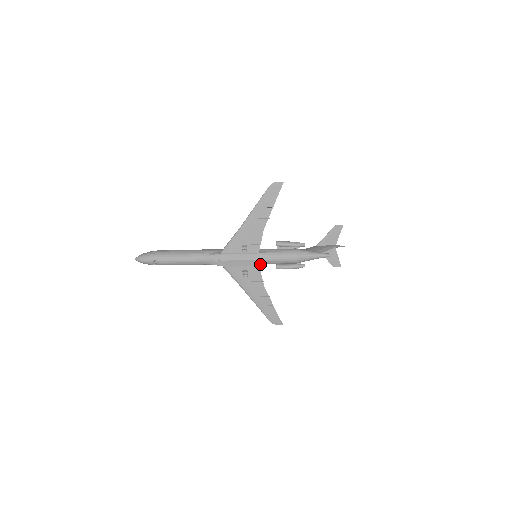
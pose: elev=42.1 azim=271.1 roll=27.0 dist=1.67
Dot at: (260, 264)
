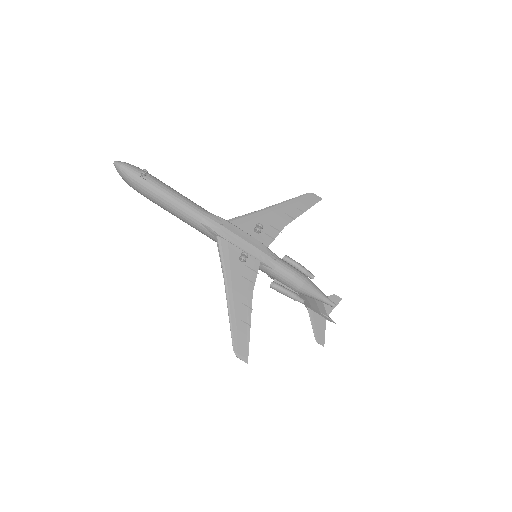
Dot at: (263, 260)
